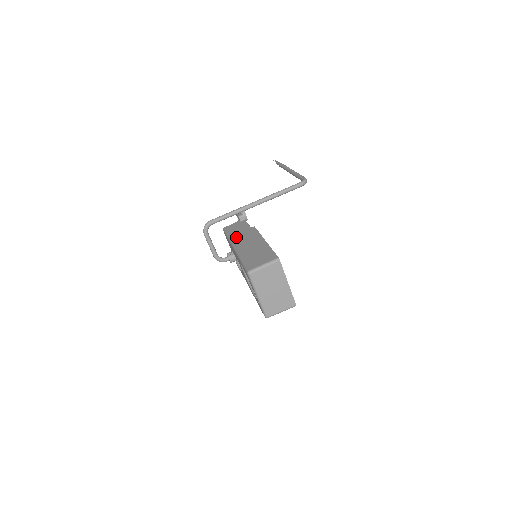
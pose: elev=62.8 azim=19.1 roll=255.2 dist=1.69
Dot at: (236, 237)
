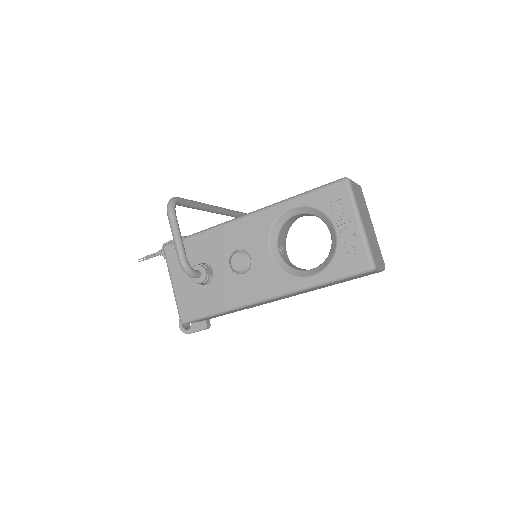
Dot at: occluded
